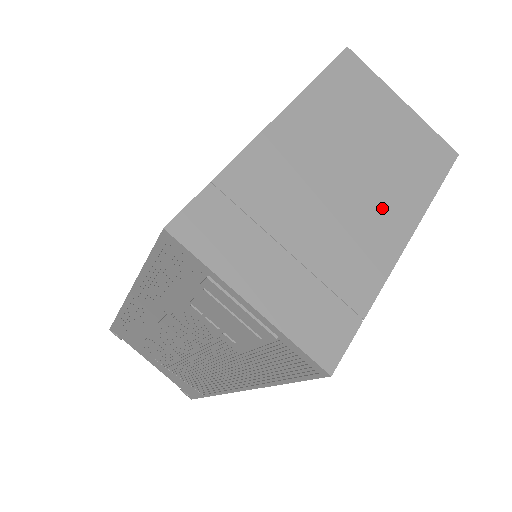
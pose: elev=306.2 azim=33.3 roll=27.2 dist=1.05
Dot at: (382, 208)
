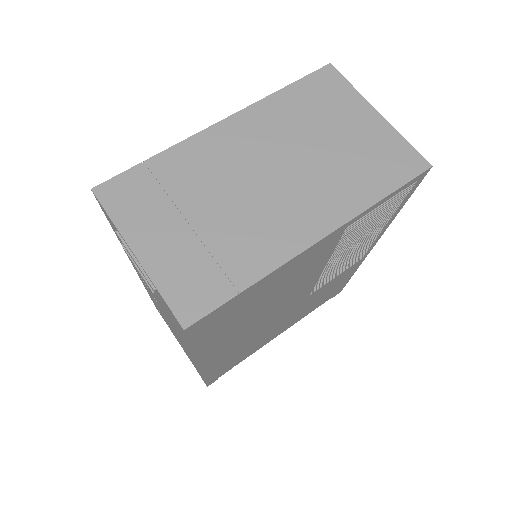
Dot at: (305, 203)
